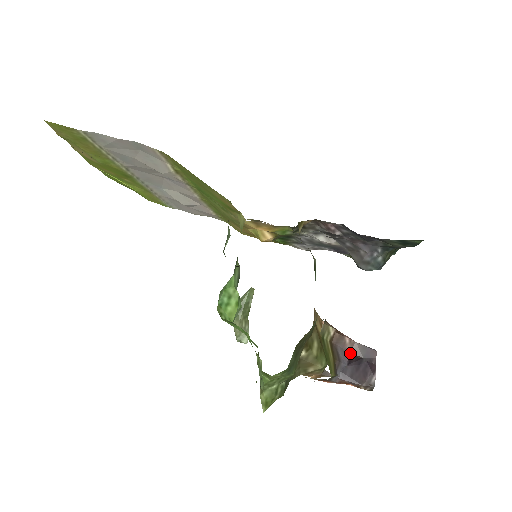
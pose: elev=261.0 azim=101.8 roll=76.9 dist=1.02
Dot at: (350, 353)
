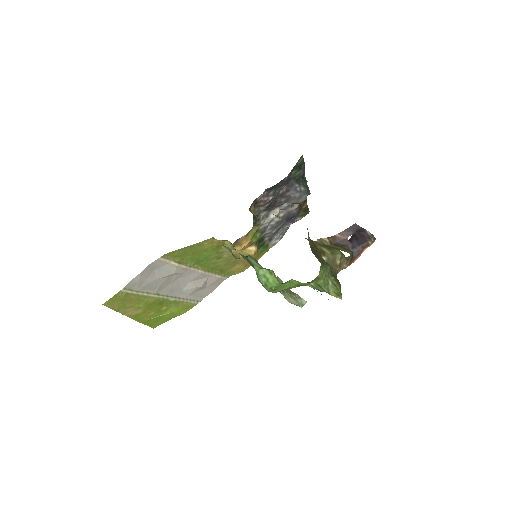
Dot at: (347, 239)
